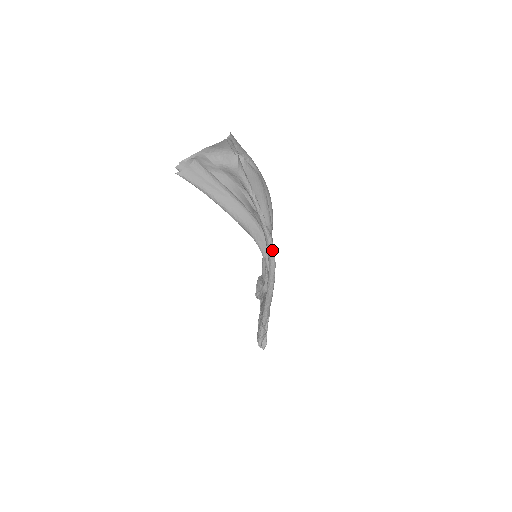
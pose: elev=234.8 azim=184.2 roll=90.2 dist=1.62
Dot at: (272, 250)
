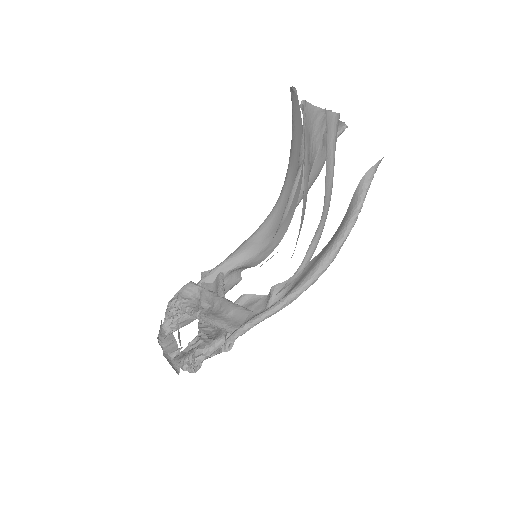
Dot at: (332, 260)
